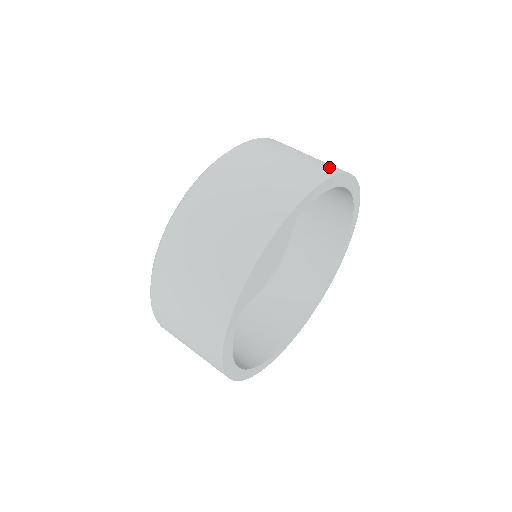
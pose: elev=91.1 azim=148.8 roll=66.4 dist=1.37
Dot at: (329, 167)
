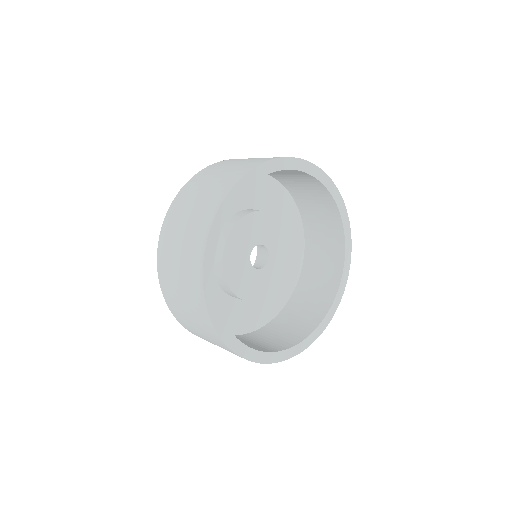
Dot at: (232, 178)
